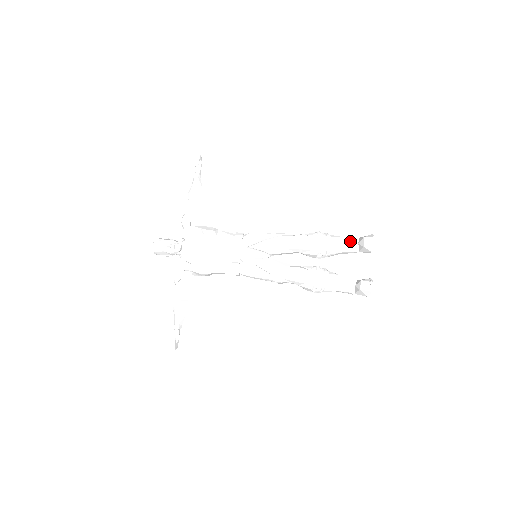
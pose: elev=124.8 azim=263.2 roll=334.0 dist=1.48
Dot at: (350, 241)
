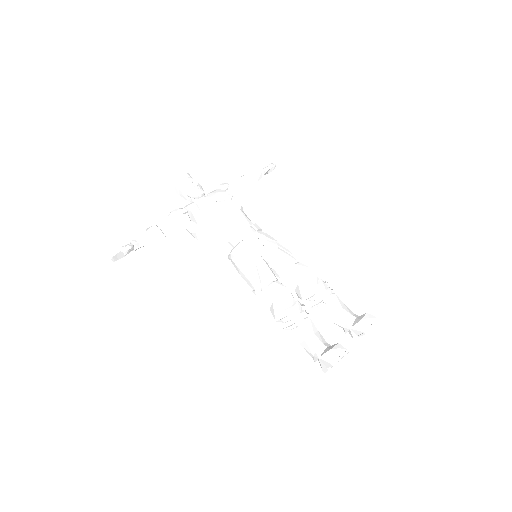
Dot at: (350, 311)
